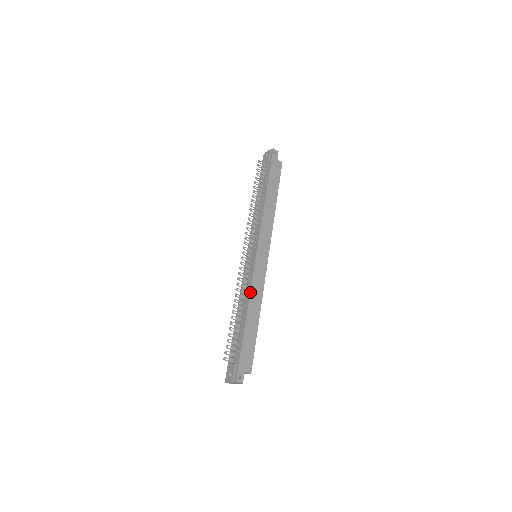
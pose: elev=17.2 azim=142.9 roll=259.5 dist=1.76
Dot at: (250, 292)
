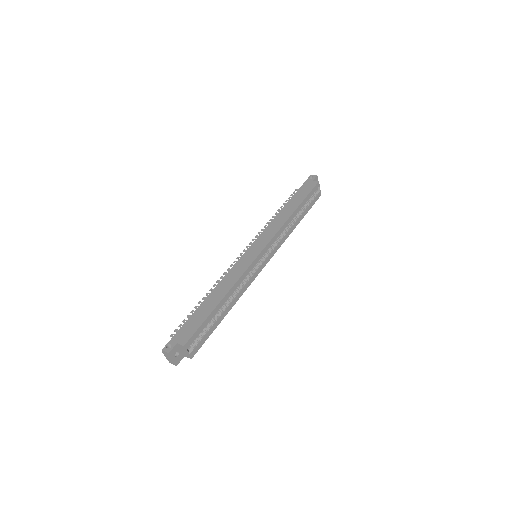
Dot at: (223, 278)
